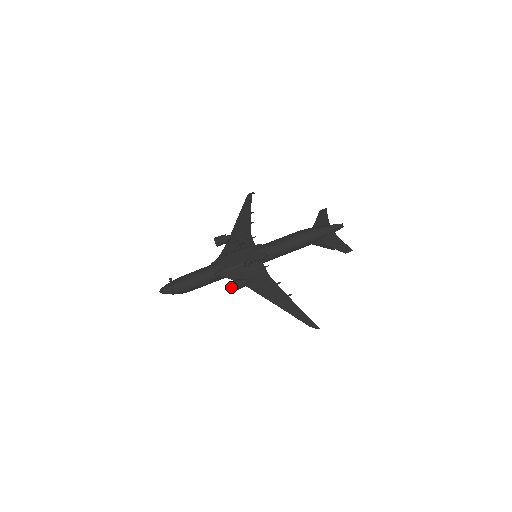
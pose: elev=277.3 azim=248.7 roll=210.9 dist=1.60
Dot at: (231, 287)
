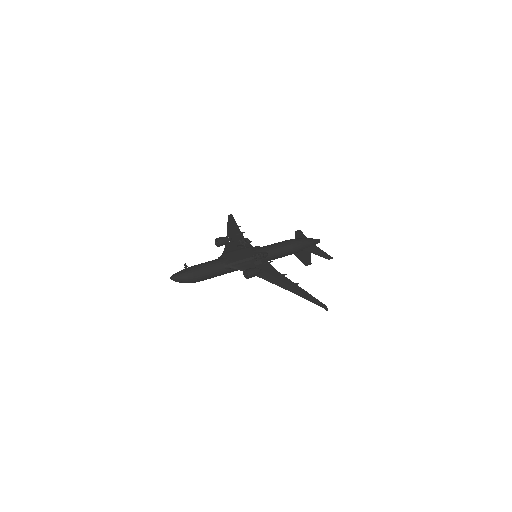
Dot at: (248, 273)
